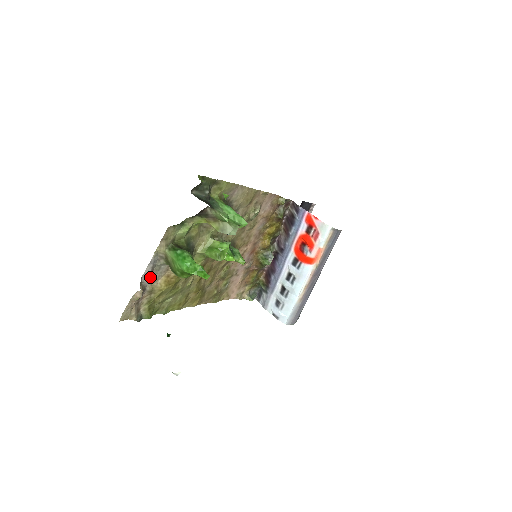
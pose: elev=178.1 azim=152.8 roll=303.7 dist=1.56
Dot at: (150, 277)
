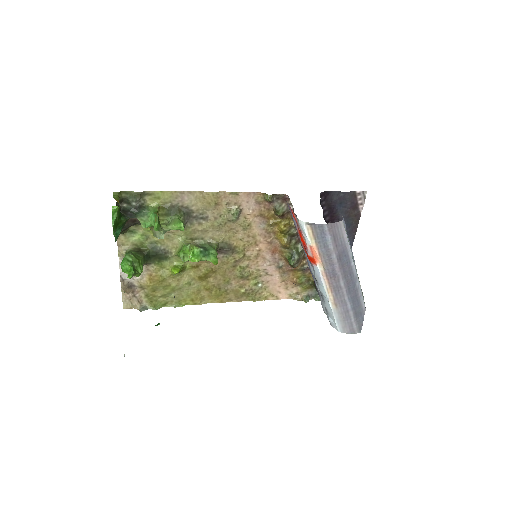
Dot at: occluded
